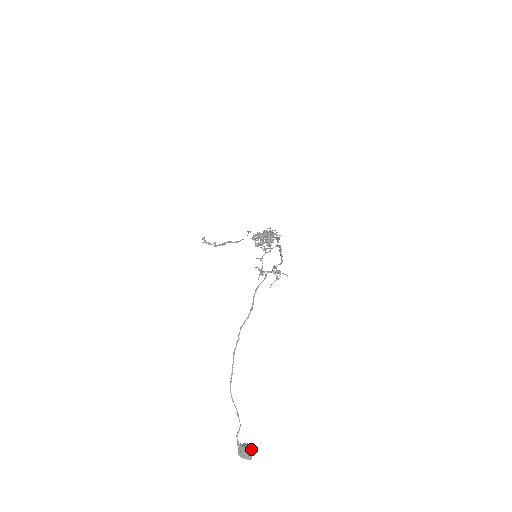
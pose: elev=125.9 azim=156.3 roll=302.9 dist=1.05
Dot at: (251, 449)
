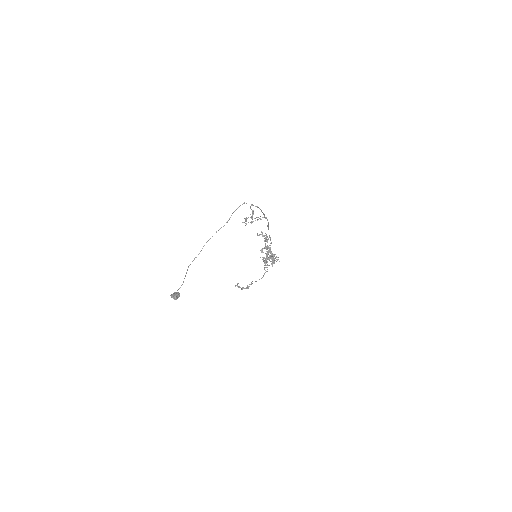
Dot at: (179, 295)
